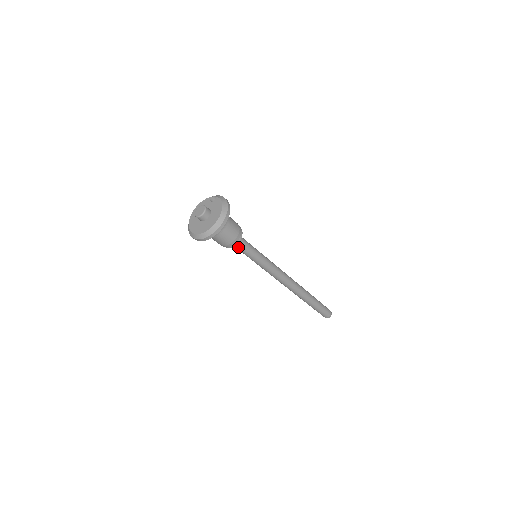
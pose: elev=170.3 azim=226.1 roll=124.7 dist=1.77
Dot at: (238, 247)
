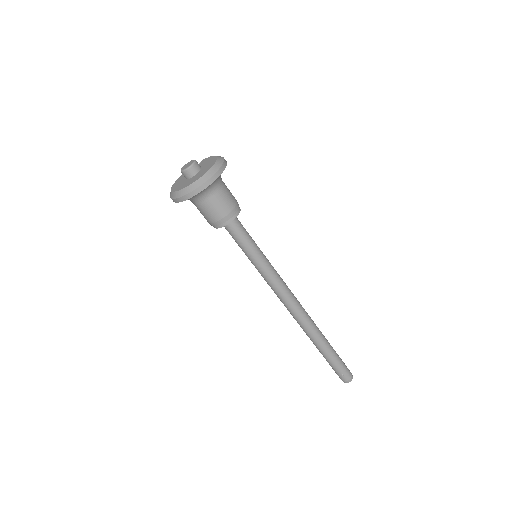
Dot at: (236, 230)
